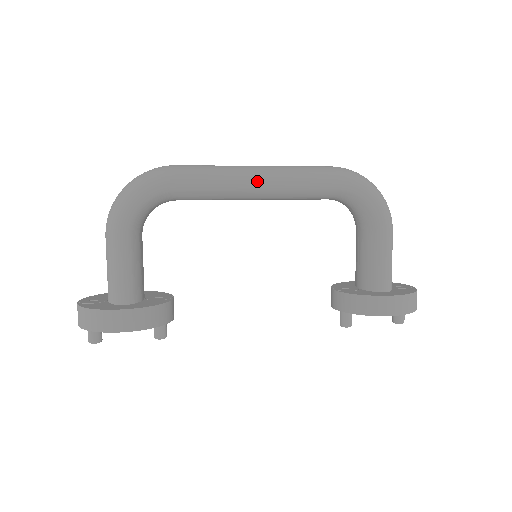
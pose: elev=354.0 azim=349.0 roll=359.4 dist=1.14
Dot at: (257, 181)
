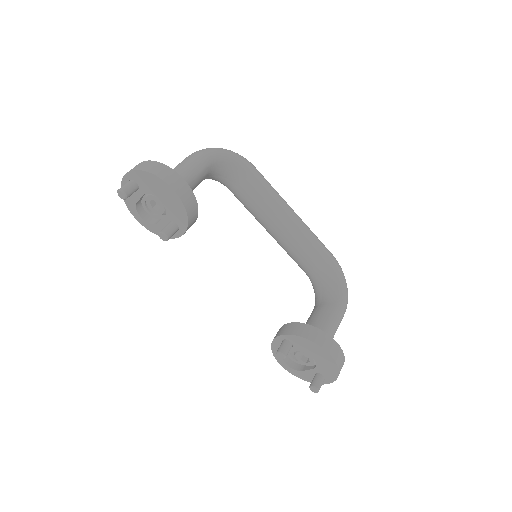
Dot at: (292, 212)
